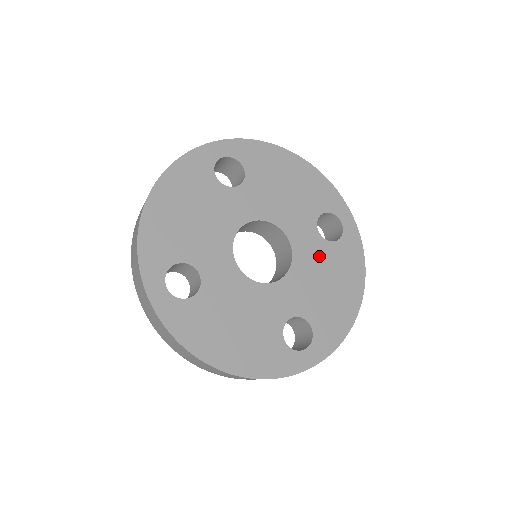
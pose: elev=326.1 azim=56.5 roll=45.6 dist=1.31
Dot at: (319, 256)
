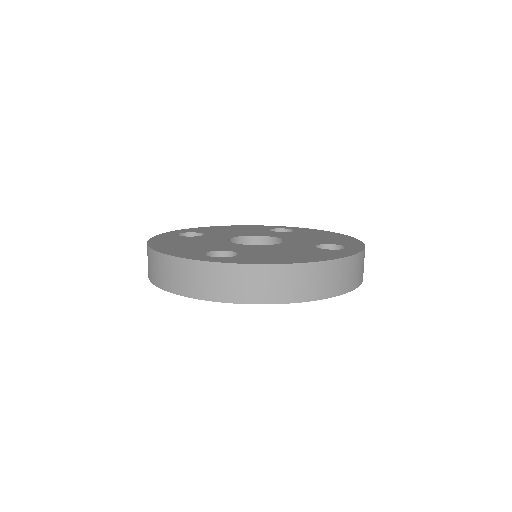
Dot at: (299, 248)
